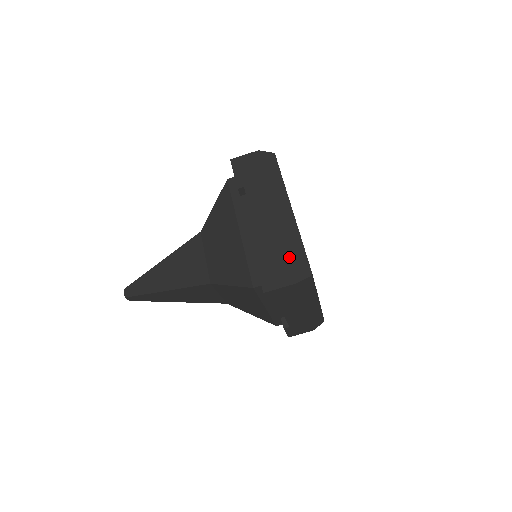
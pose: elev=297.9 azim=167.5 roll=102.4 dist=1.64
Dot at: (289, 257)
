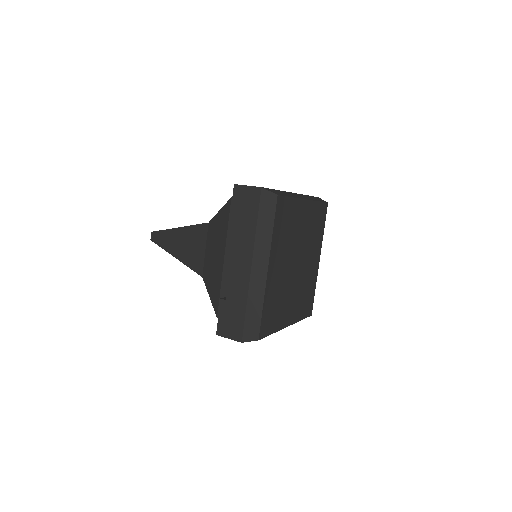
Dot at: (274, 189)
